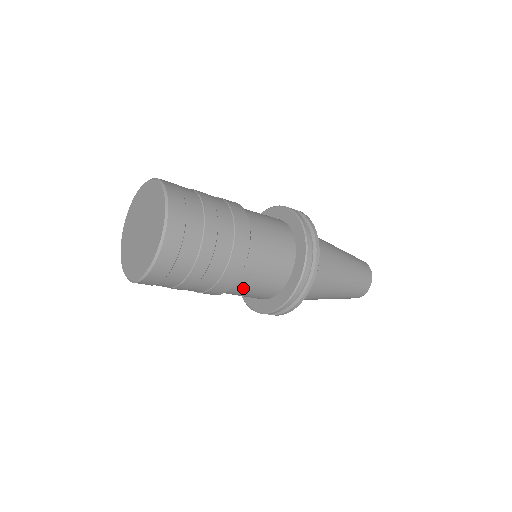
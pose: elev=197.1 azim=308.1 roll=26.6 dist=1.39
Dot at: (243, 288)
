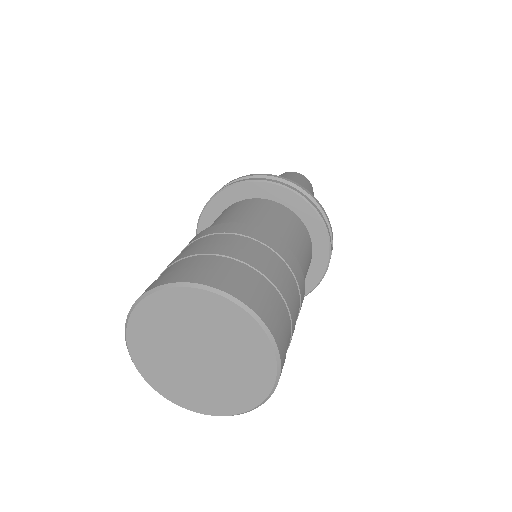
Dot at: occluded
